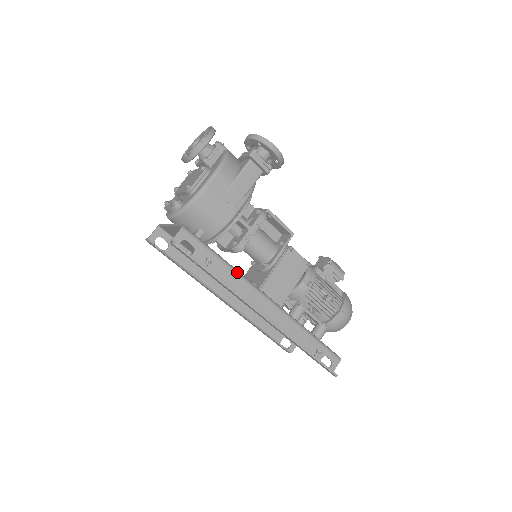
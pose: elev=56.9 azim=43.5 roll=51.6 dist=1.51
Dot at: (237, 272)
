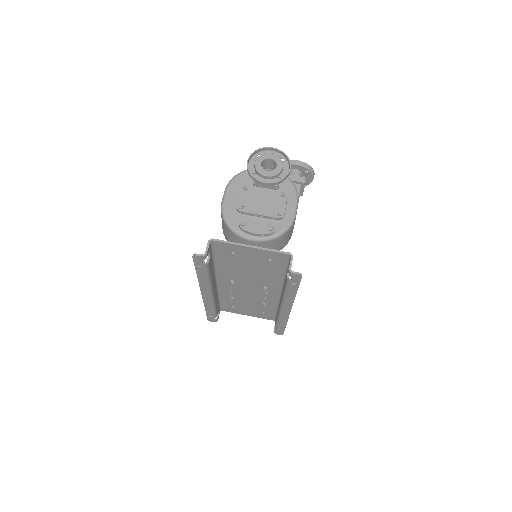
Dot at: occluded
